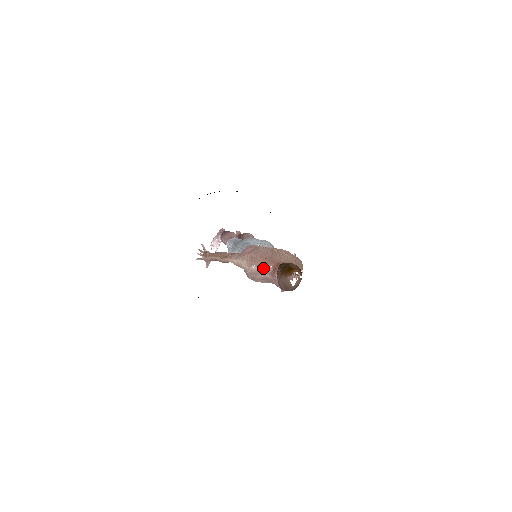
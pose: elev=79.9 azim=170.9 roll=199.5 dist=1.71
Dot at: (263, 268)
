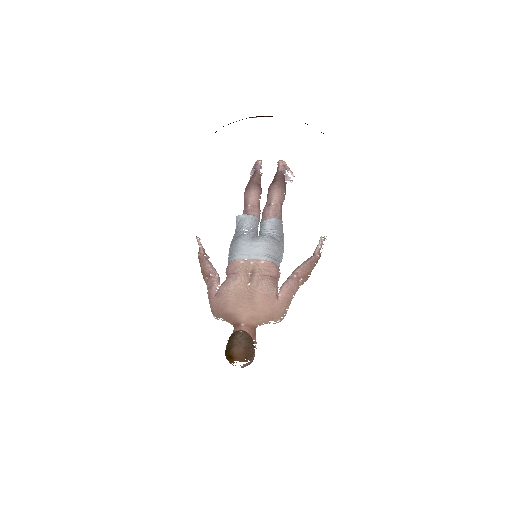
Dot at: (225, 320)
